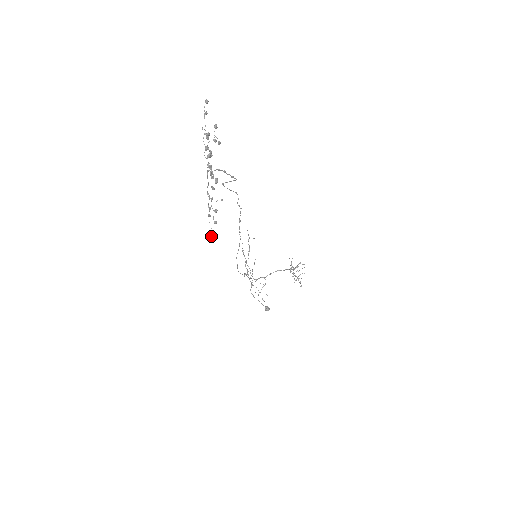
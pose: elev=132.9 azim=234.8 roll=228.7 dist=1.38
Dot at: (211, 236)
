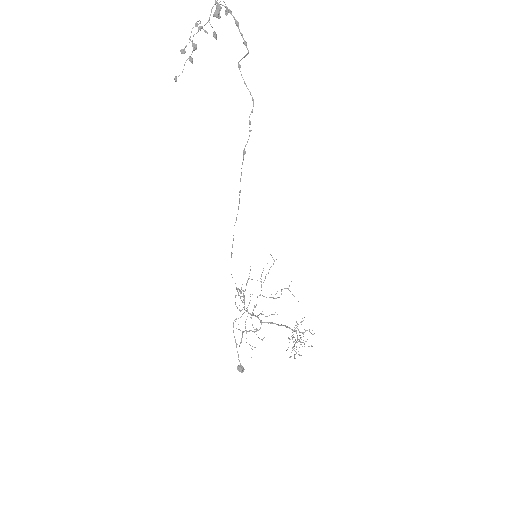
Dot at: (175, 78)
